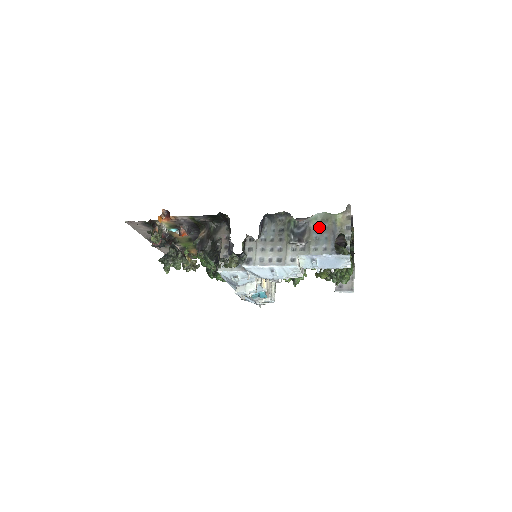
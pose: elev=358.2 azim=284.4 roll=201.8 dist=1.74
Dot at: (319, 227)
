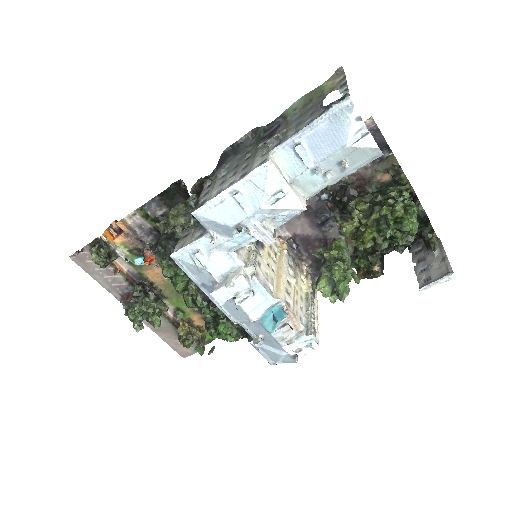
Dot at: (300, 114)
